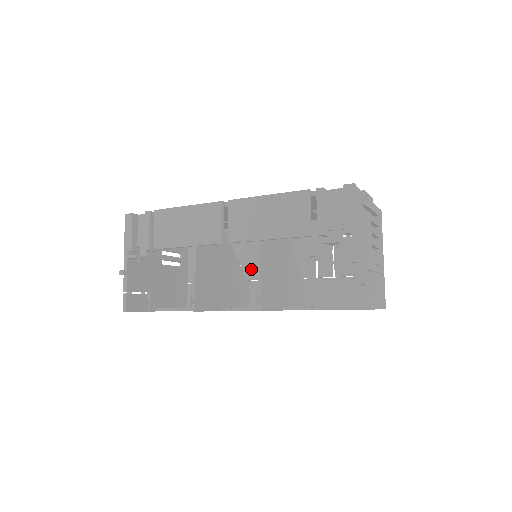
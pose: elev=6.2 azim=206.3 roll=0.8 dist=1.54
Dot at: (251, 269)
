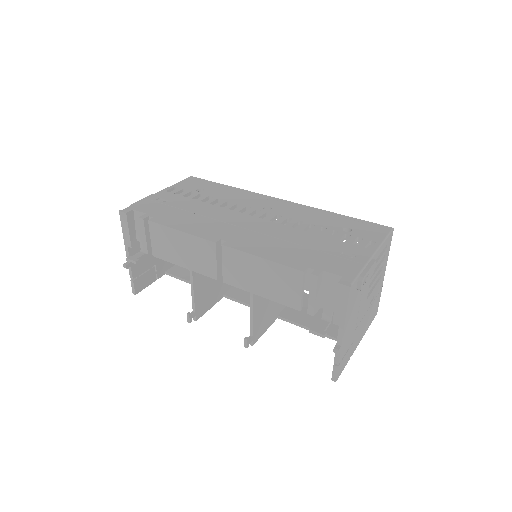
Dot at: occluded
